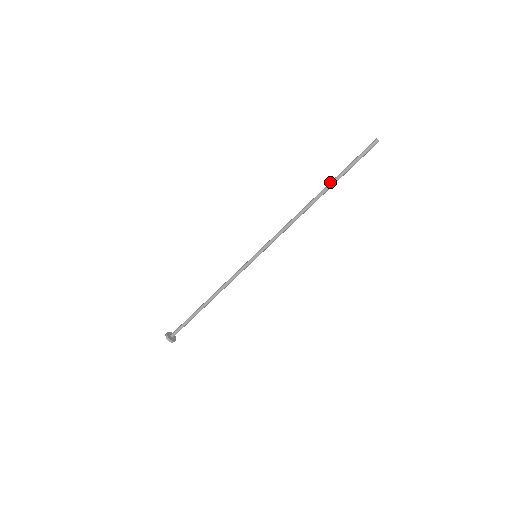
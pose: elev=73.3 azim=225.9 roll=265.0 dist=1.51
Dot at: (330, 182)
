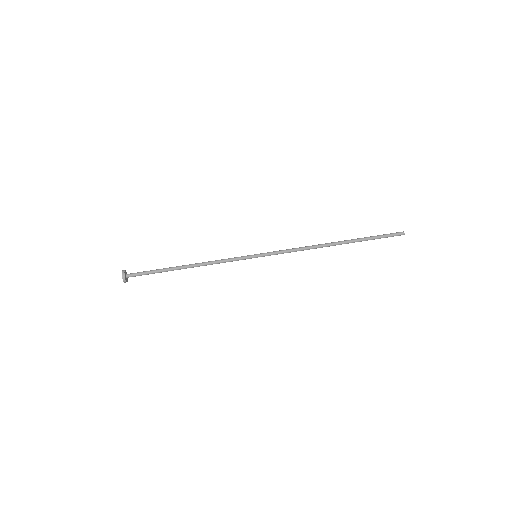
Dot at: (352, 239)
